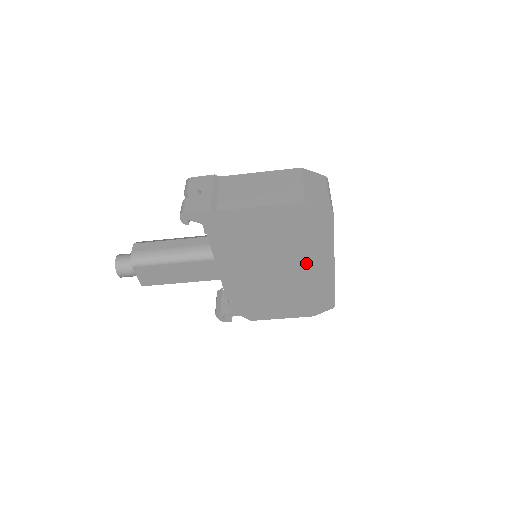
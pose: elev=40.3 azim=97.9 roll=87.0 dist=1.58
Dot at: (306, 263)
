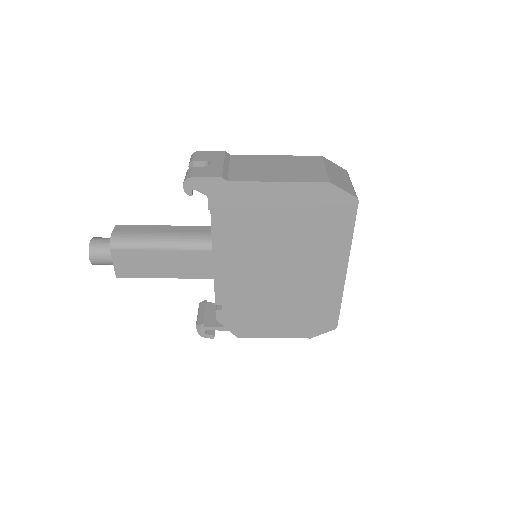
Dot at: (316, 264)
